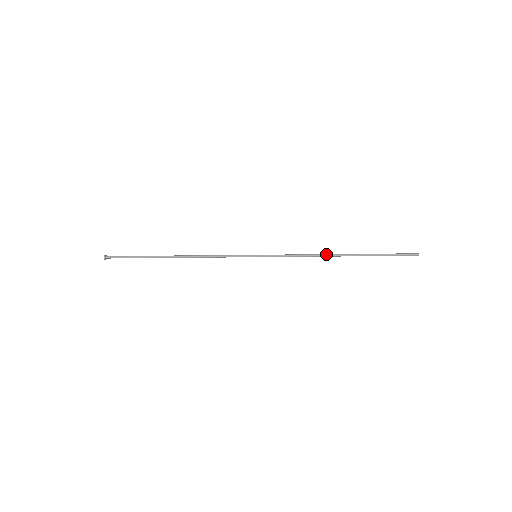
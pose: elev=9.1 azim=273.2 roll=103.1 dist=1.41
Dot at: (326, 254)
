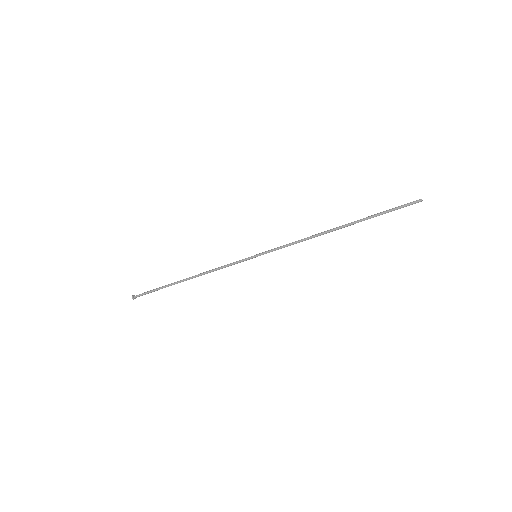
Dot at: (322, 232)
